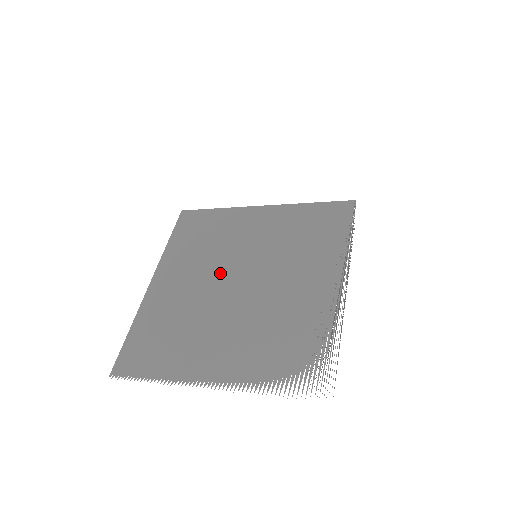
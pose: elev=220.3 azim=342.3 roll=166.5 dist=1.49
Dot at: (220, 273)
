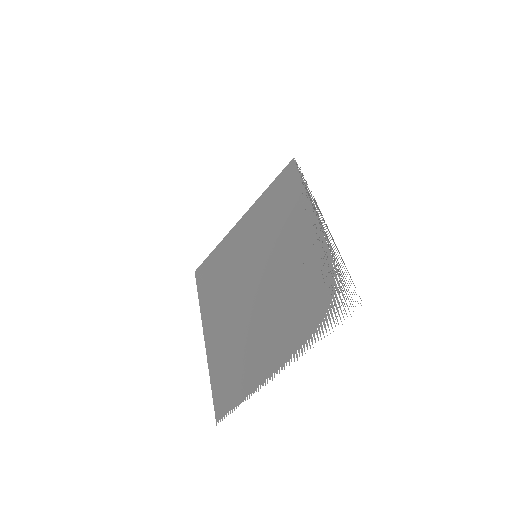
Dot at: (241, 289)
